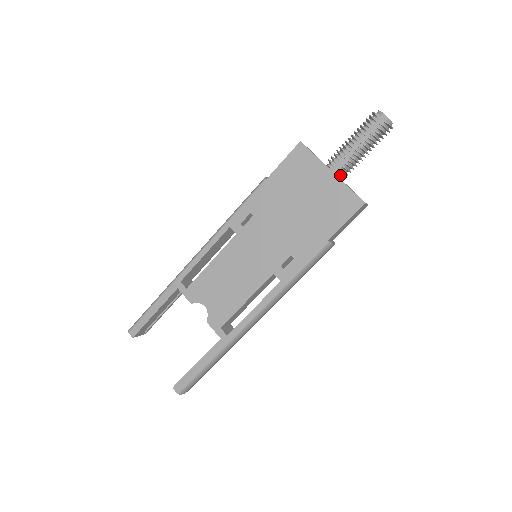
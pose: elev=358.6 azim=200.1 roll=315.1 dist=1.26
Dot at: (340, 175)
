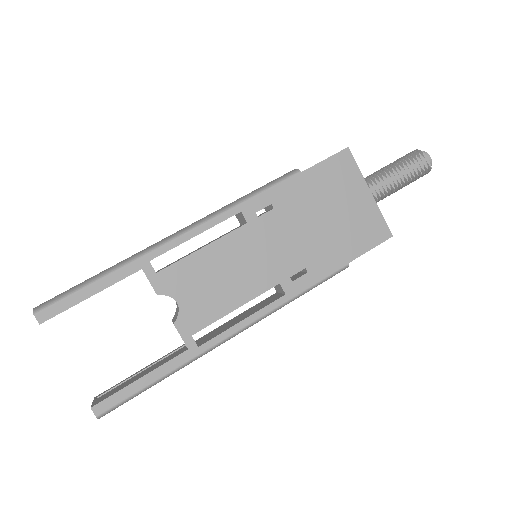
Dot at: (377, 199)
